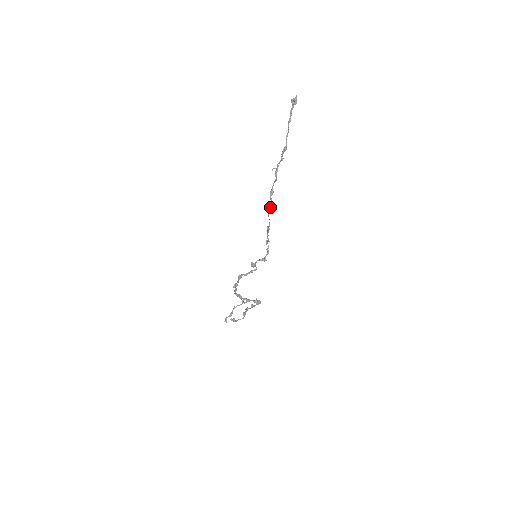
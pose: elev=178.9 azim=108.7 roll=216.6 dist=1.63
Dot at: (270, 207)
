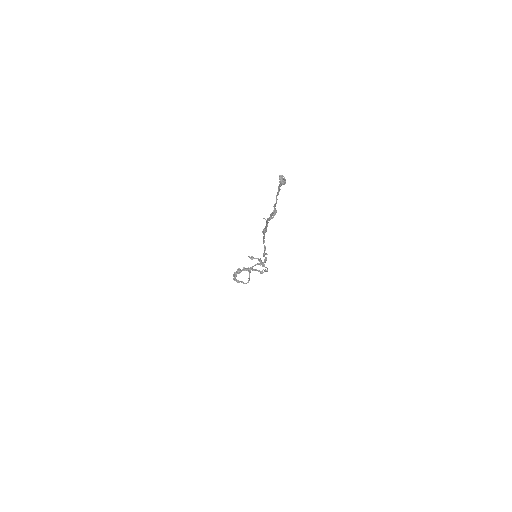
Dot at: (264, 240)
